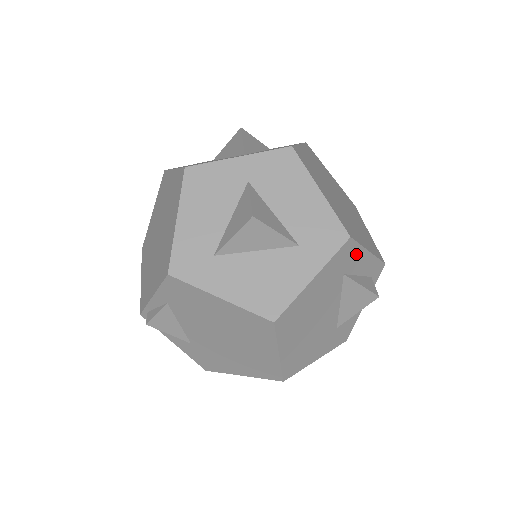
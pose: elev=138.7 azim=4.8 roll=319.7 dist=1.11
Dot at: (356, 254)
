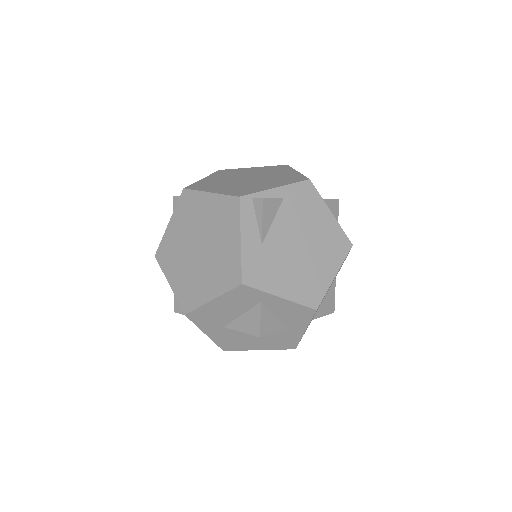
Dot at: occluded
